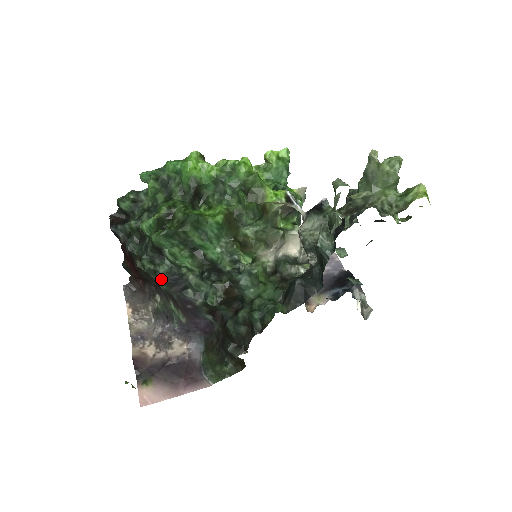
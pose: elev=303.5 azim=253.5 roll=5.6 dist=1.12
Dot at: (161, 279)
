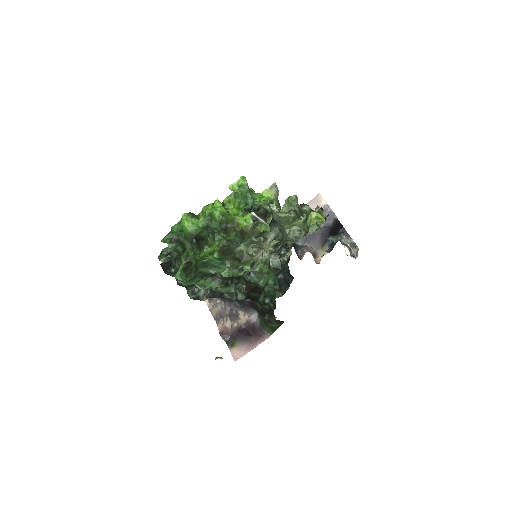
Dot at: (203, 300)
